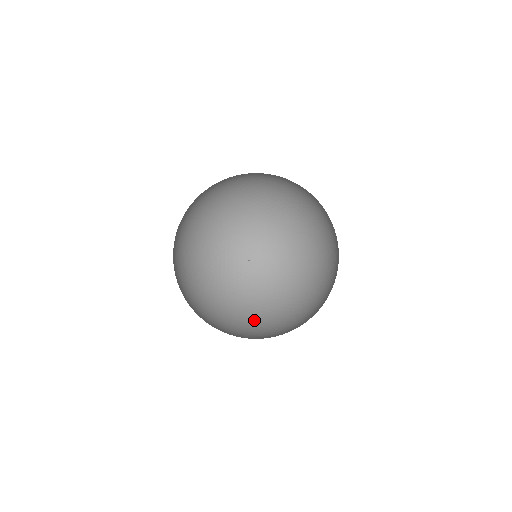
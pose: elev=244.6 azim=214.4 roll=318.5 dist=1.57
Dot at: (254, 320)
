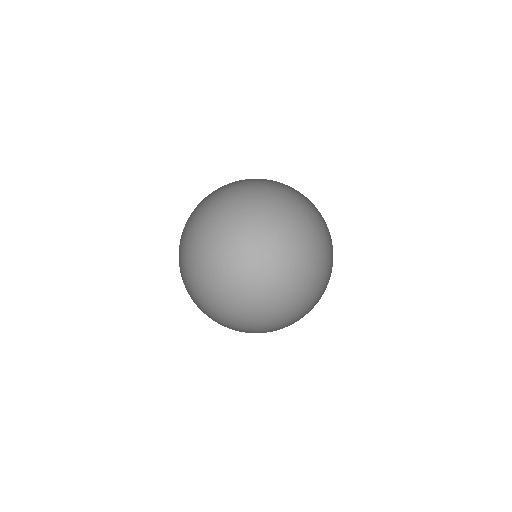
Dot at: (190, 295)
